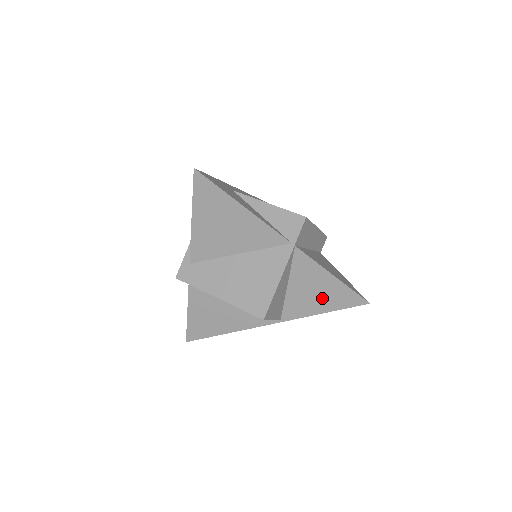
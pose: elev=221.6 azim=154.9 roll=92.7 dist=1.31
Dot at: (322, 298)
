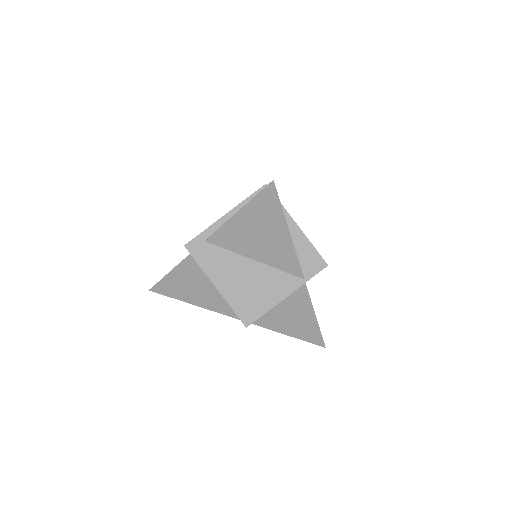
Dot at: (294, 325)
